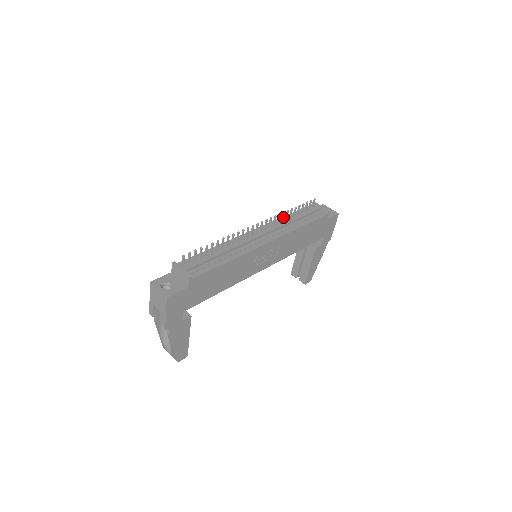
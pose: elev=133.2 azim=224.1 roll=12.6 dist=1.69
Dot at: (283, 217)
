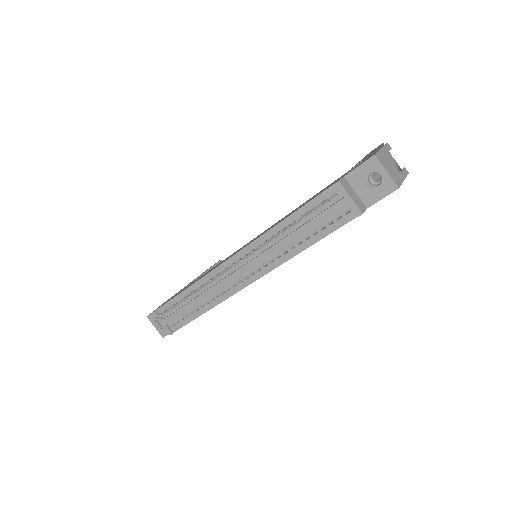
Dot at: (271, 240)
